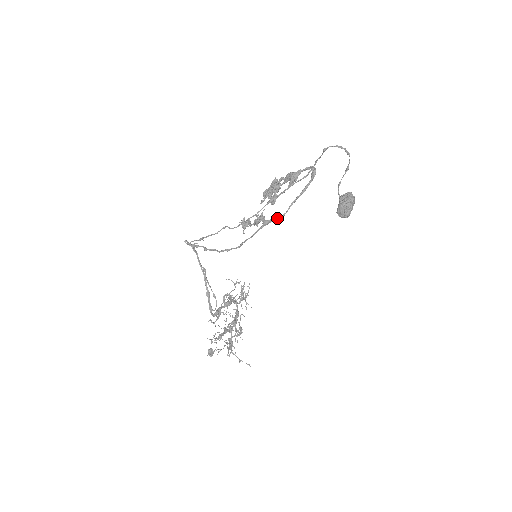
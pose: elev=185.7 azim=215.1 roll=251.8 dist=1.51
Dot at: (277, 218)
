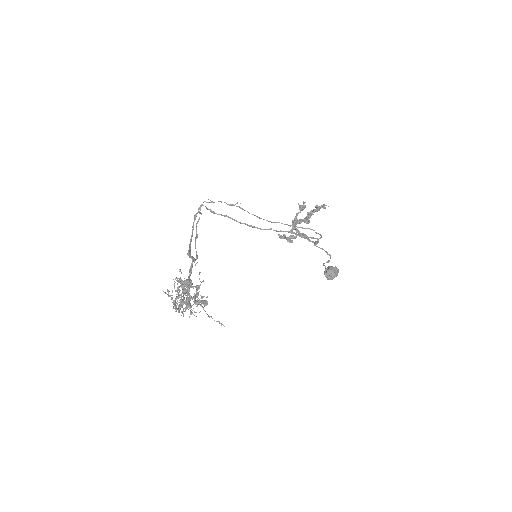
Dot at: (300, 236)
